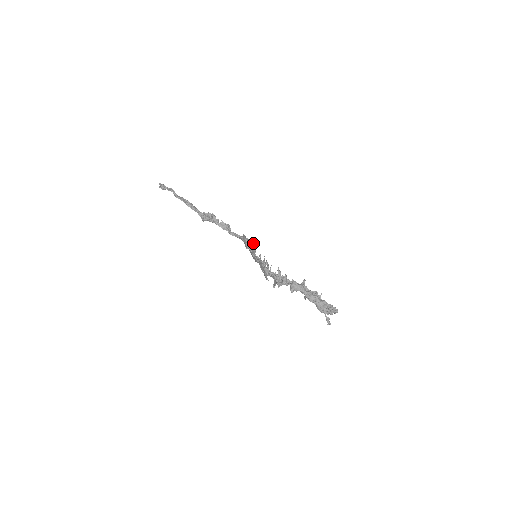
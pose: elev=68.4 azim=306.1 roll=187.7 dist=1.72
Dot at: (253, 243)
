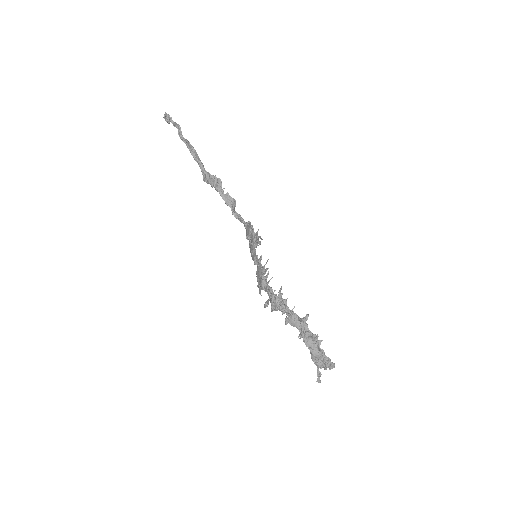
Dot at: (257, 236)
